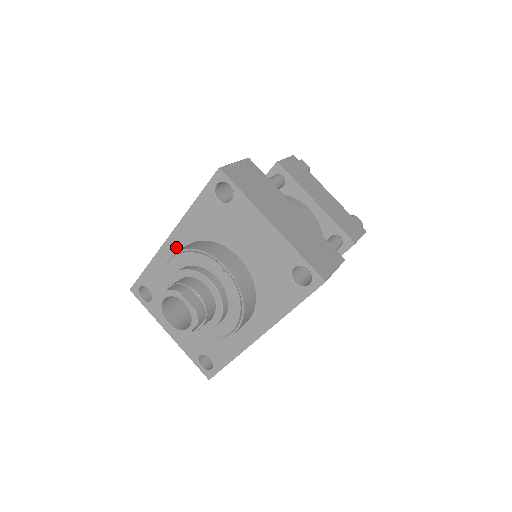
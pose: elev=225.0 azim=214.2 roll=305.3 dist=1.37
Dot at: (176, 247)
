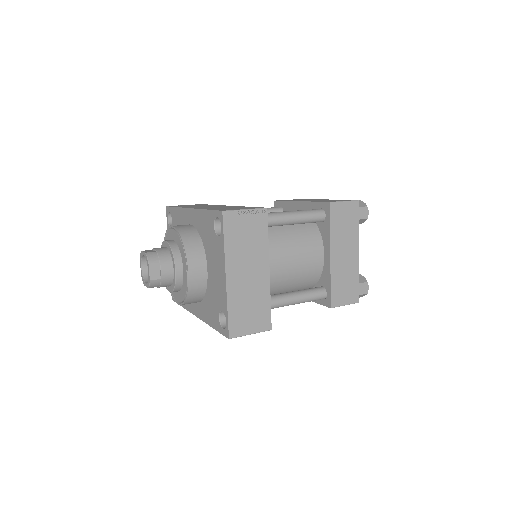
Dot at: (190, 219)
